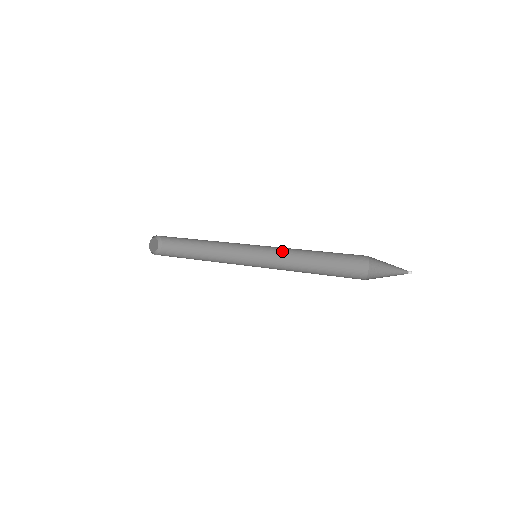
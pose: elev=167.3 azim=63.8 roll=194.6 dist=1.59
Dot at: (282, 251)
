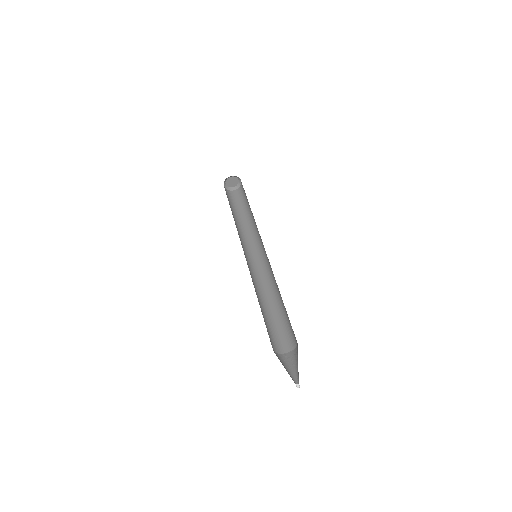
Dot at: (272, 271)
